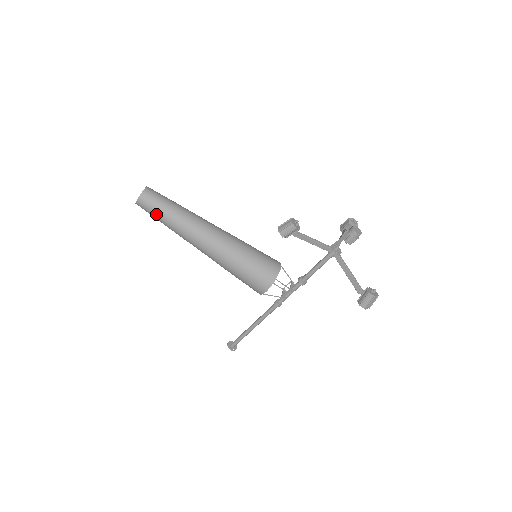
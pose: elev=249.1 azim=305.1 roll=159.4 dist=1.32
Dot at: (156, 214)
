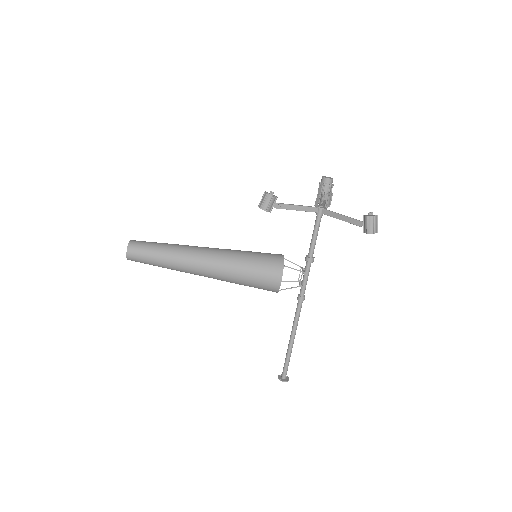
Dot at: (148, 258)
